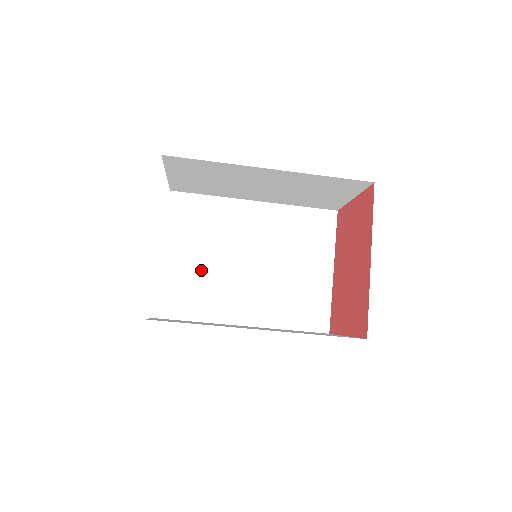
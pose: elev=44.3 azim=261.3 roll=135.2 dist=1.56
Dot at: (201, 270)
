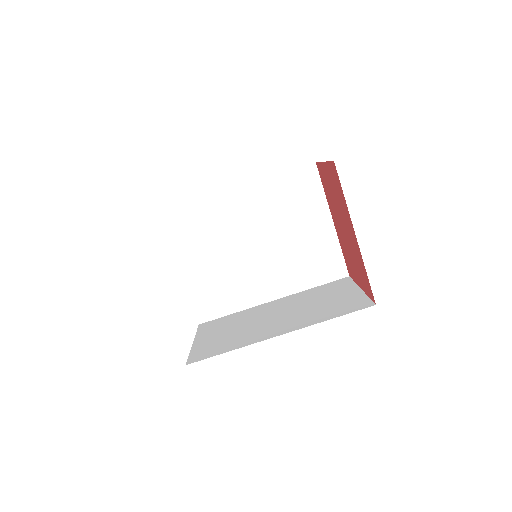
Dot at: (217, 271)
